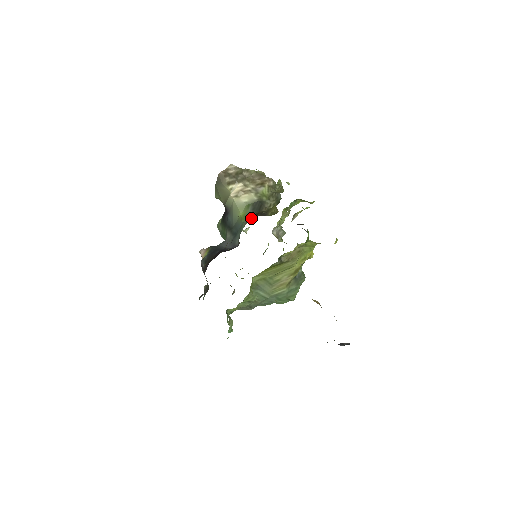
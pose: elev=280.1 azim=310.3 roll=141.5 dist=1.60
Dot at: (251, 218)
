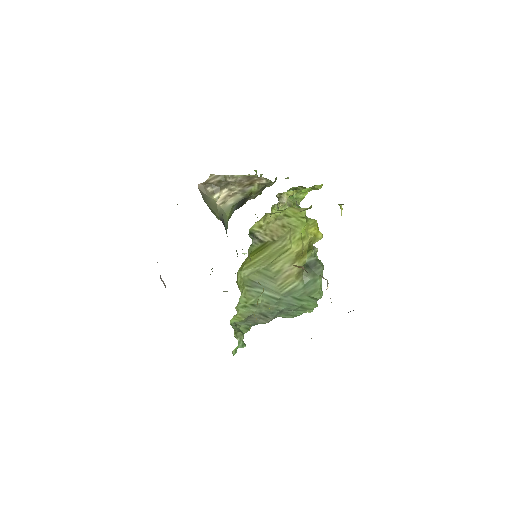
Dot at: occluded
